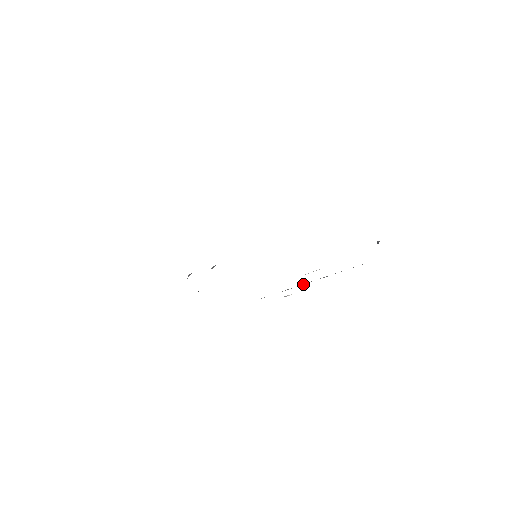
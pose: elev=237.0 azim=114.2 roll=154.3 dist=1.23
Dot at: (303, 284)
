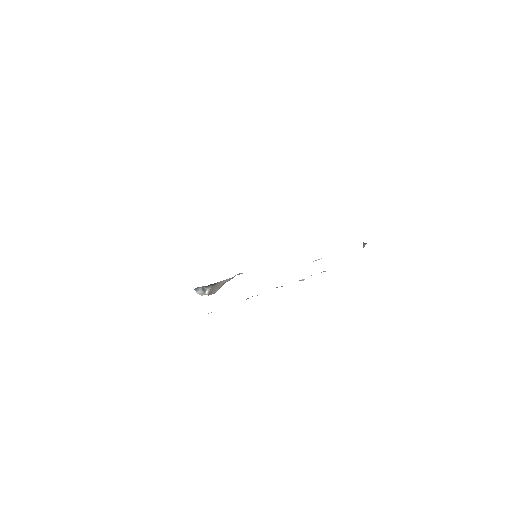
Dot at: occluded
